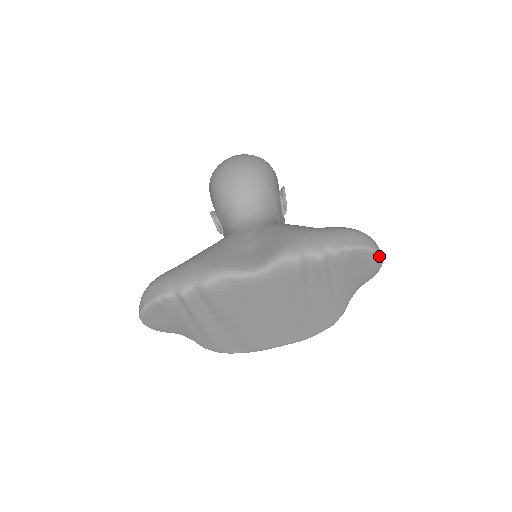
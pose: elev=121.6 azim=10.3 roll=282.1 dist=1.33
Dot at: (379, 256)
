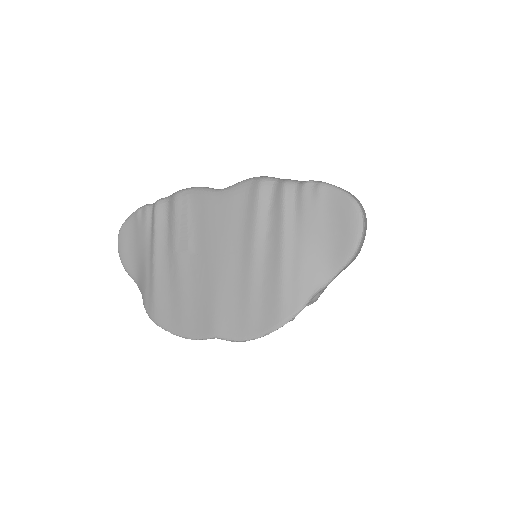
Dot at: (356, 209)
